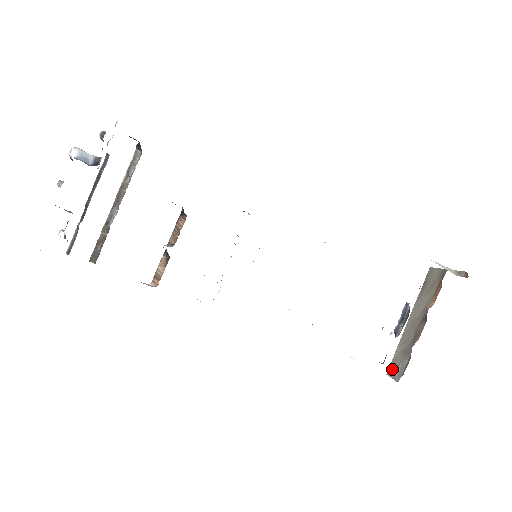
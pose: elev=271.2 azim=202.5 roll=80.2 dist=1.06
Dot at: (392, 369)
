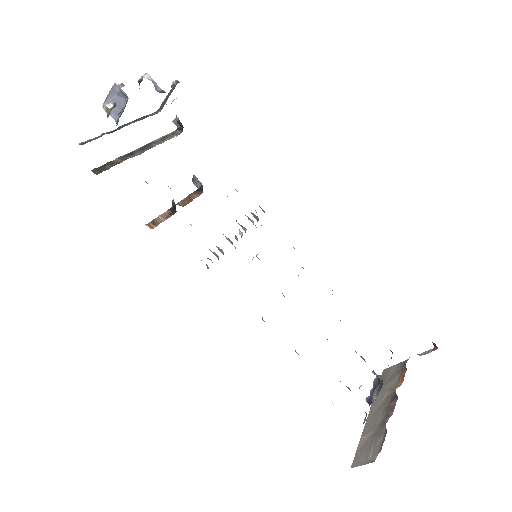
Dot at: (359, 458)
